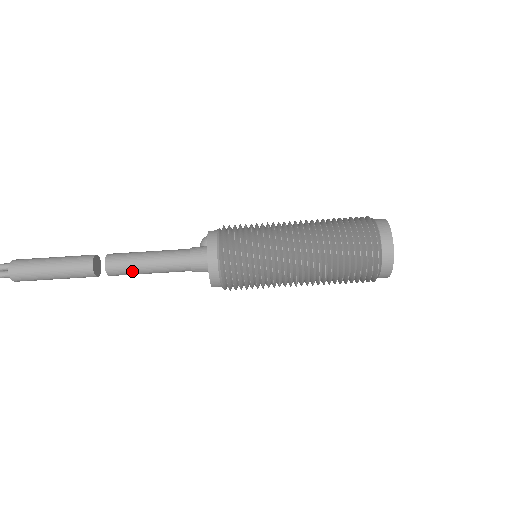
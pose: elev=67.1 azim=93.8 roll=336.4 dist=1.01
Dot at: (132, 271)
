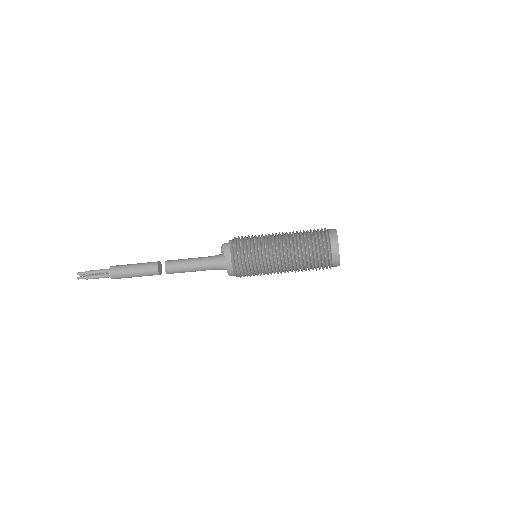
Dot at: (182, 272)
